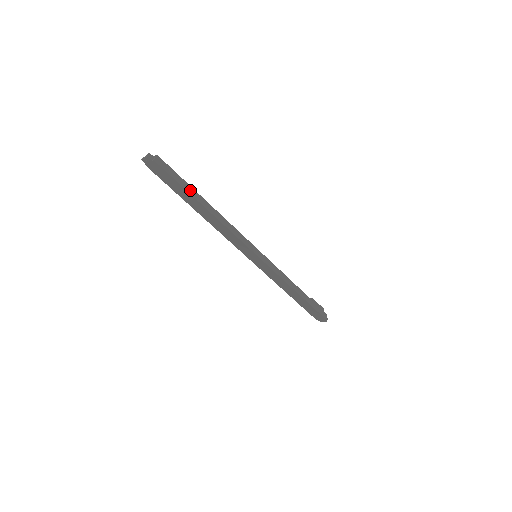
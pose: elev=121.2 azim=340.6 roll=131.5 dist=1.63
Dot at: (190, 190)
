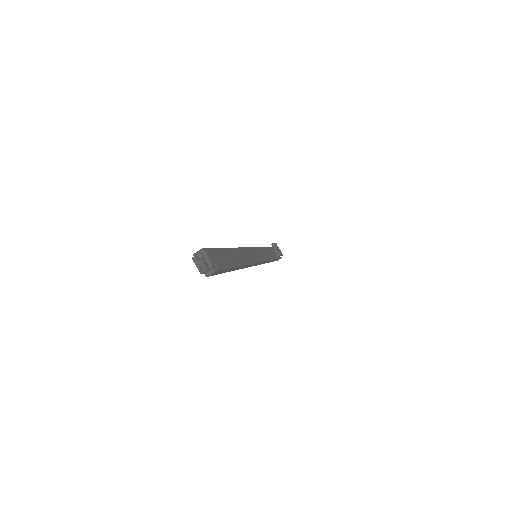
Dot at: (230, 270)
